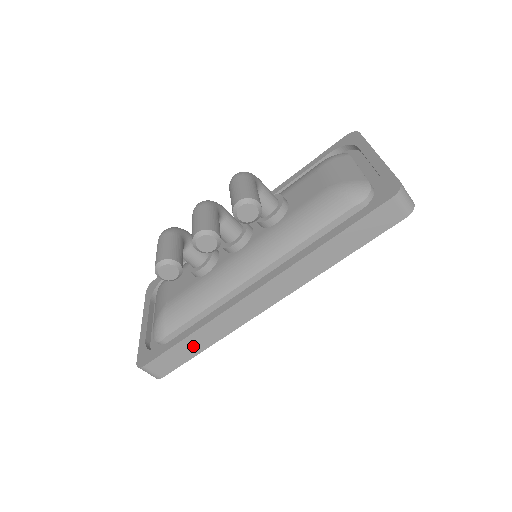
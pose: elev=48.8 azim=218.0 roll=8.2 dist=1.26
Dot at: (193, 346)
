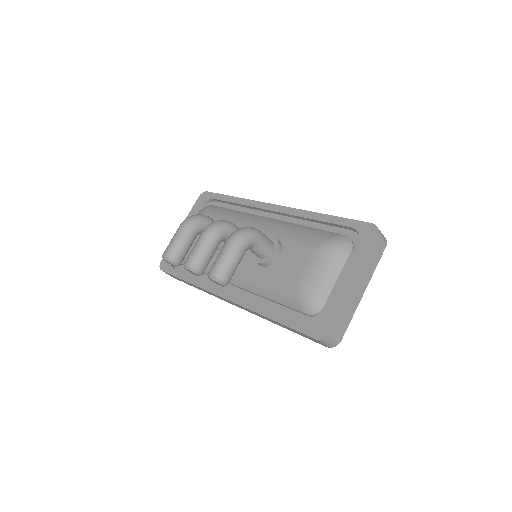
Dot at: (189, 284)
